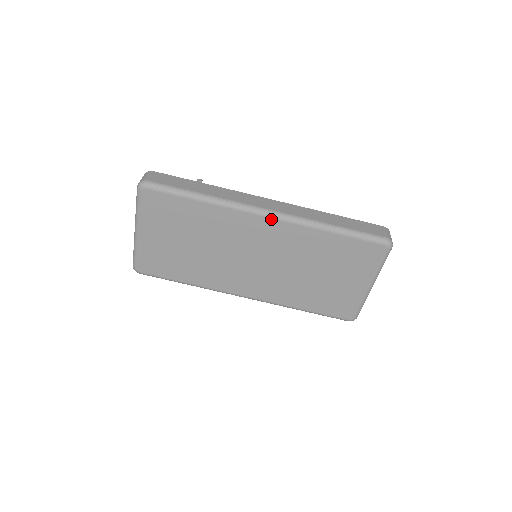
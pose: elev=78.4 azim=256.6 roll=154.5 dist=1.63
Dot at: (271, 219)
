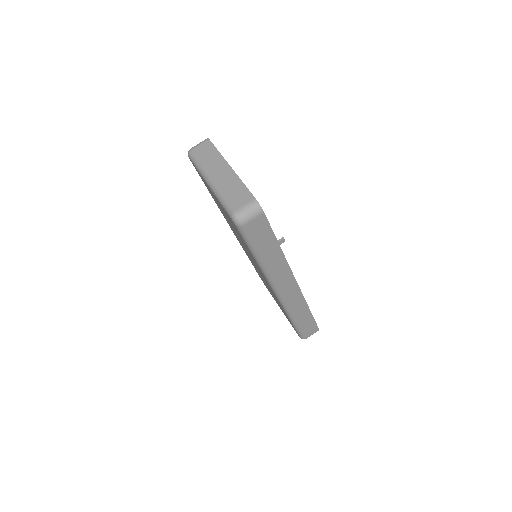
Dot at: (275, 294)
